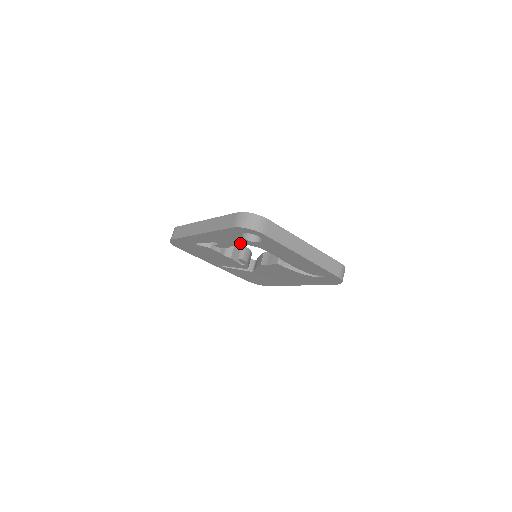
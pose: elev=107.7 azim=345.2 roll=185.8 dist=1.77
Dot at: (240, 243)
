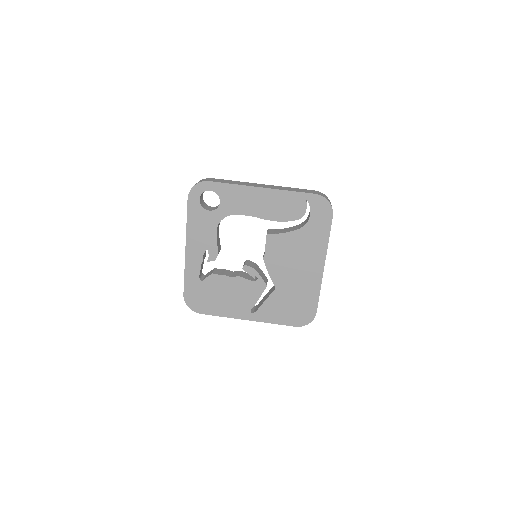
Dot at: (215, 226)
